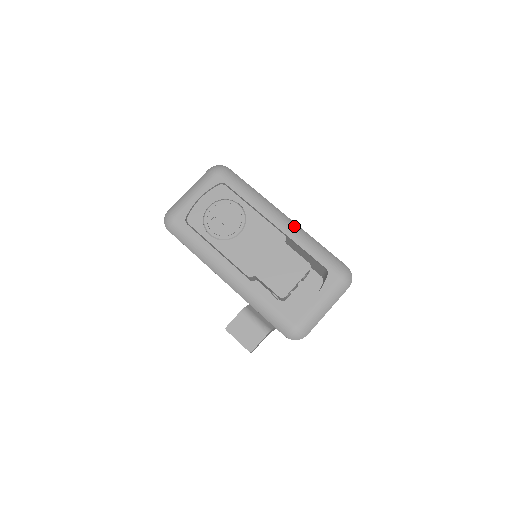
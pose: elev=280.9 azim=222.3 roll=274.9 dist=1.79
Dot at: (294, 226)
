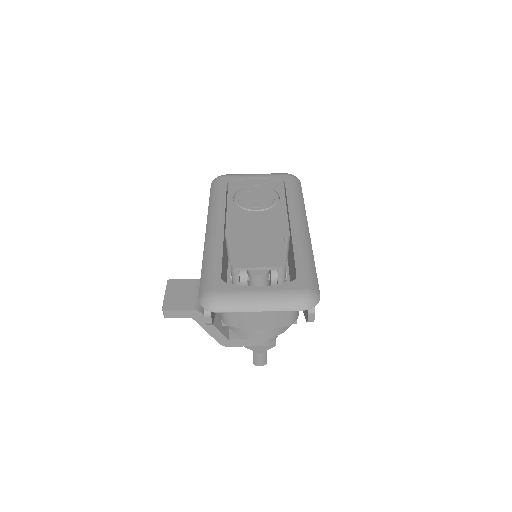
Dot at: (306, 237)
